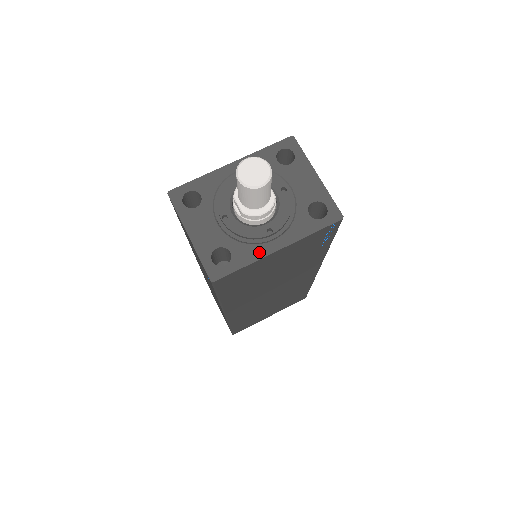
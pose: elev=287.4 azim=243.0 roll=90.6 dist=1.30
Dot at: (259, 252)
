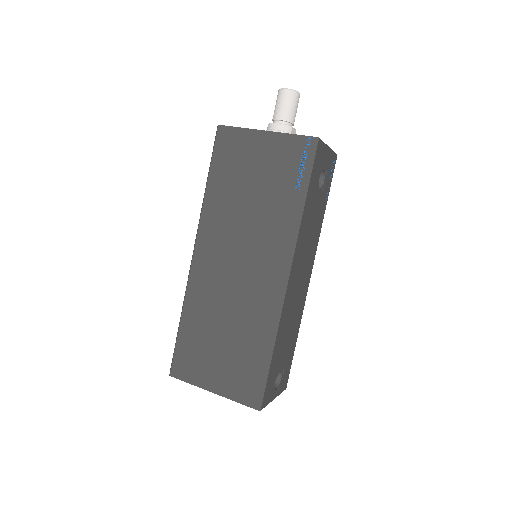
Dot at: (255, 130)
